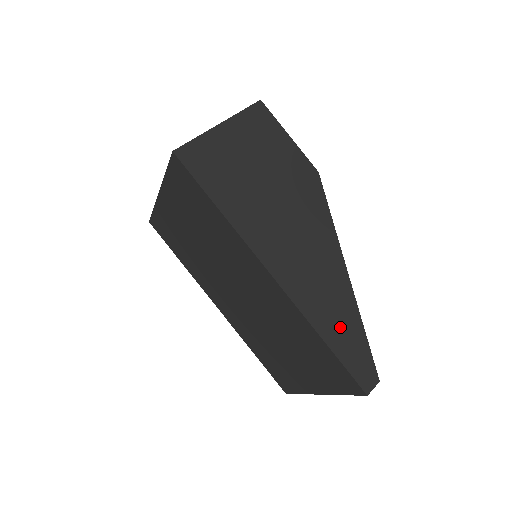
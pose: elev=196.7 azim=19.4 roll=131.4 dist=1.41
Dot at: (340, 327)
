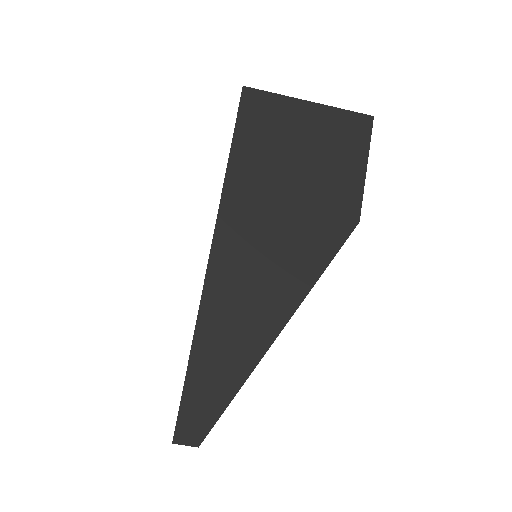
Dot at: (219, 361)
